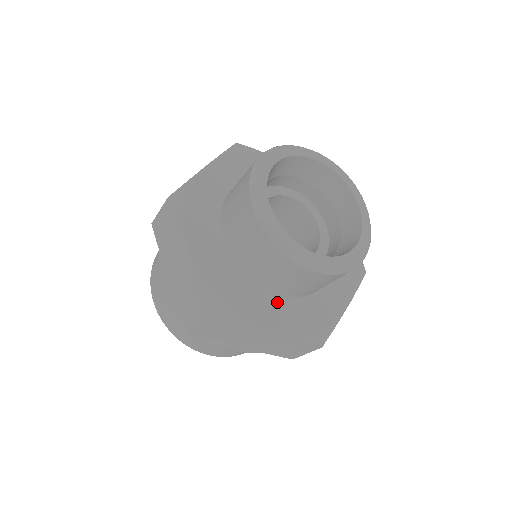
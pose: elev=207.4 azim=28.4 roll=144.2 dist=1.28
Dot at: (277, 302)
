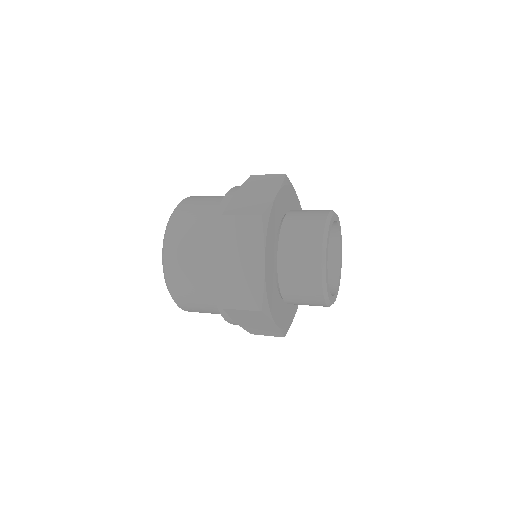
Dot at: (281, 305)
